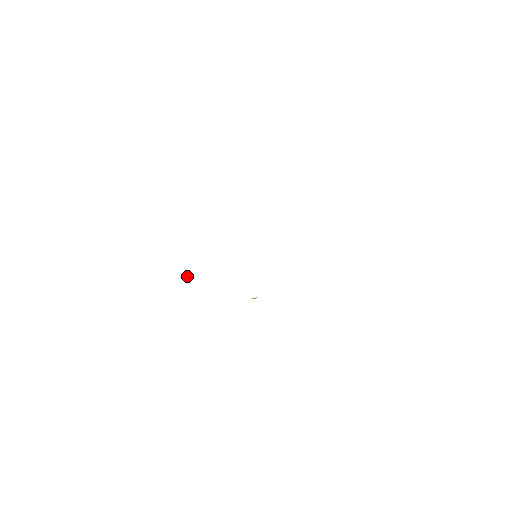
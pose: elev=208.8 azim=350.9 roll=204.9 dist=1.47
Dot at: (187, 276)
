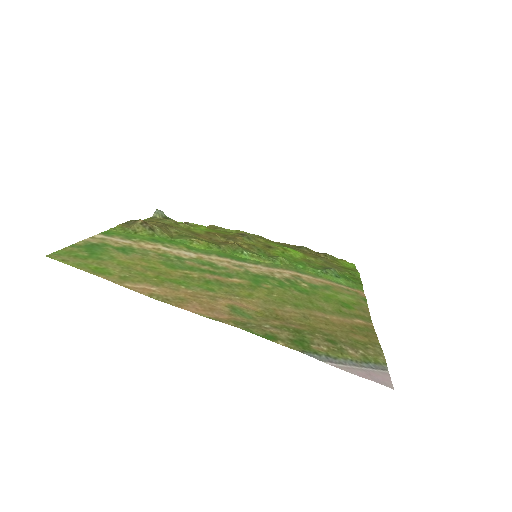
Dot at: (158, 216)
